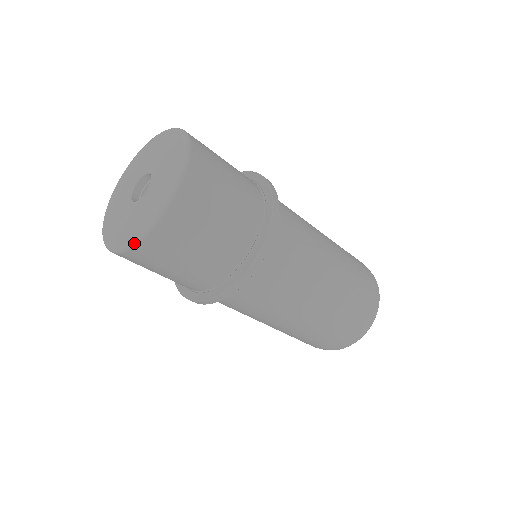
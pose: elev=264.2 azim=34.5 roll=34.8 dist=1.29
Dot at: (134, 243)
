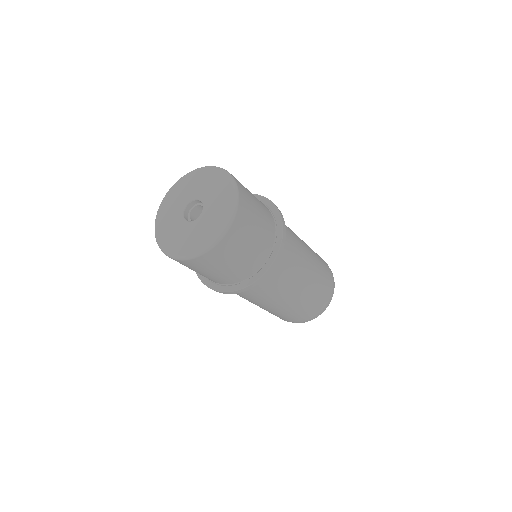
Dot at: (171, 257)
